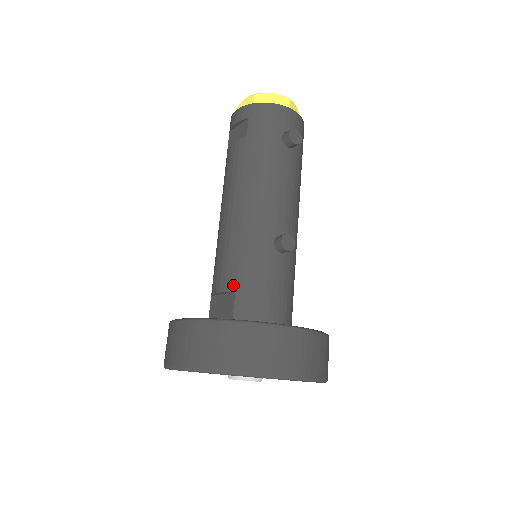
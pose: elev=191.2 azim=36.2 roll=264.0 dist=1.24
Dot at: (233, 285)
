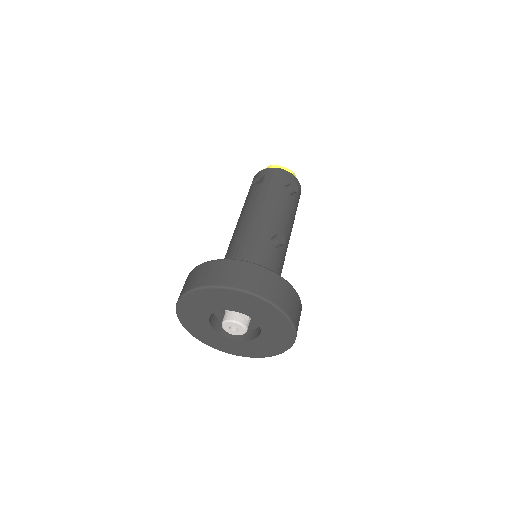
Dot at: (238, 257)
